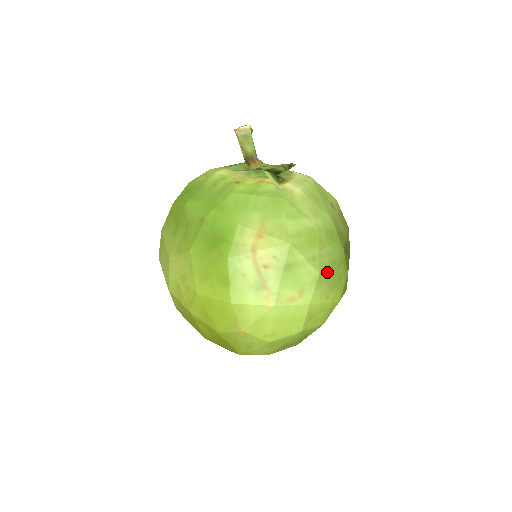
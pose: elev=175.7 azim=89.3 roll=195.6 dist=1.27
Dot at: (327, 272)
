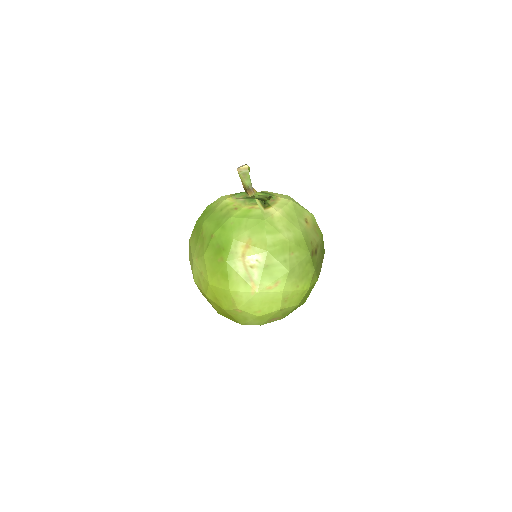
Dot at: (296, 269)
